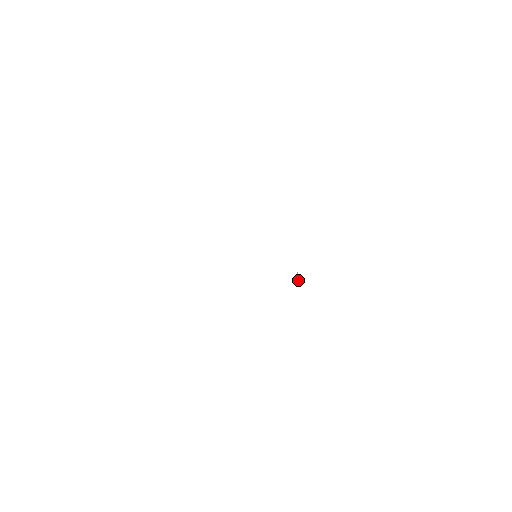
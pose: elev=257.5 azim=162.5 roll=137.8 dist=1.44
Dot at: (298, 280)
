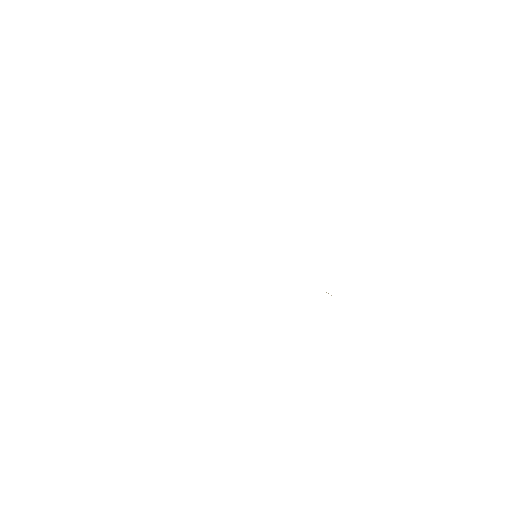
Dot at: occluded
